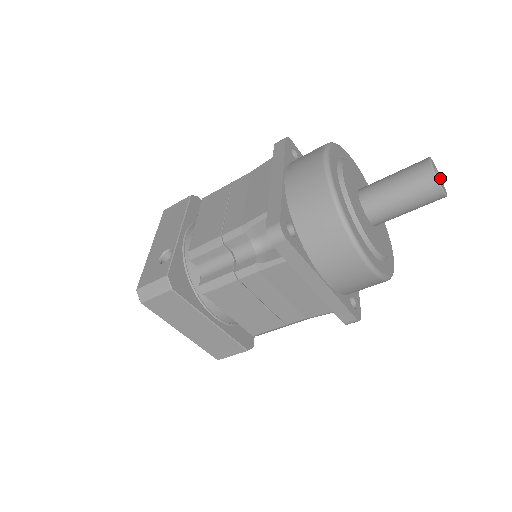
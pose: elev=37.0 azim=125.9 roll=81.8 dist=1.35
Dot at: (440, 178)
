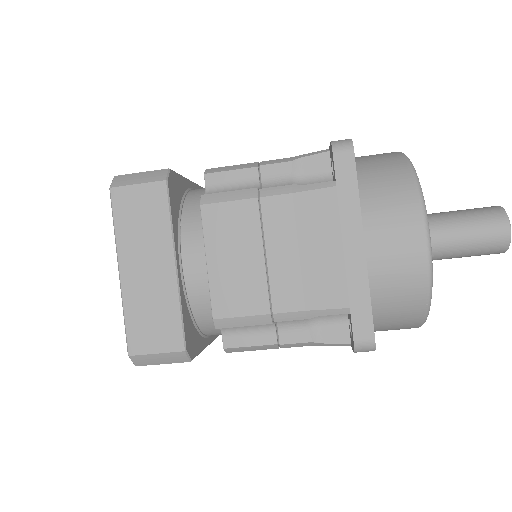
Dot at: occluded
